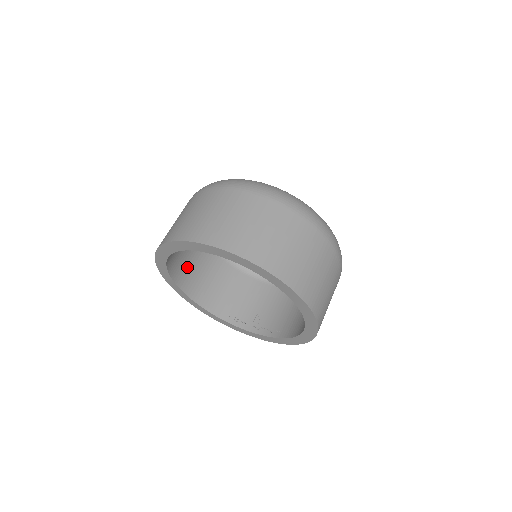
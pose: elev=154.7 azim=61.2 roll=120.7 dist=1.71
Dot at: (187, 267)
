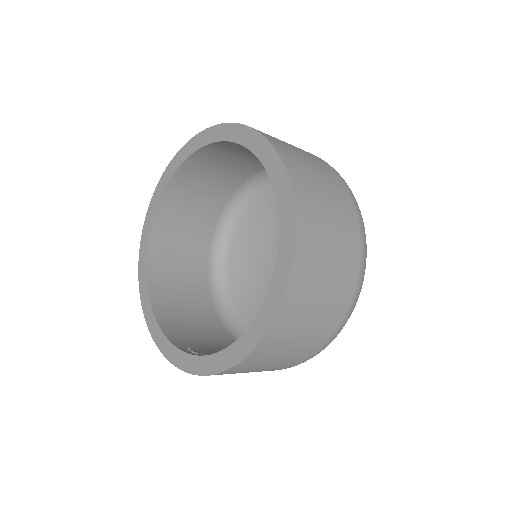
Dot at: (171, 280)
